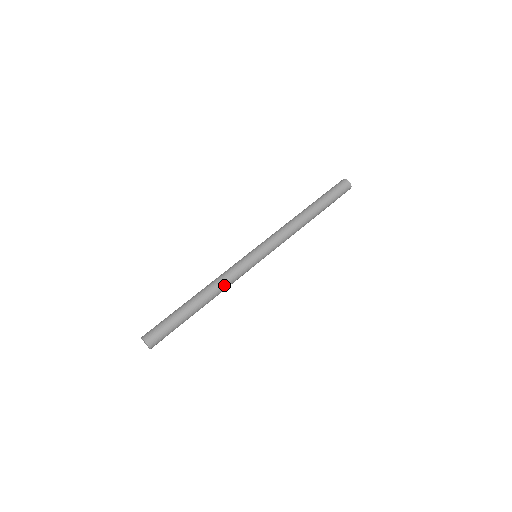
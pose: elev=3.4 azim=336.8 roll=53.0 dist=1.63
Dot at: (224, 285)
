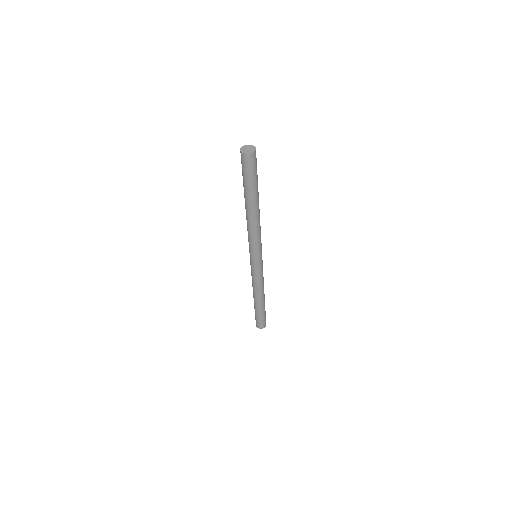
Dot at: (262, 285)
